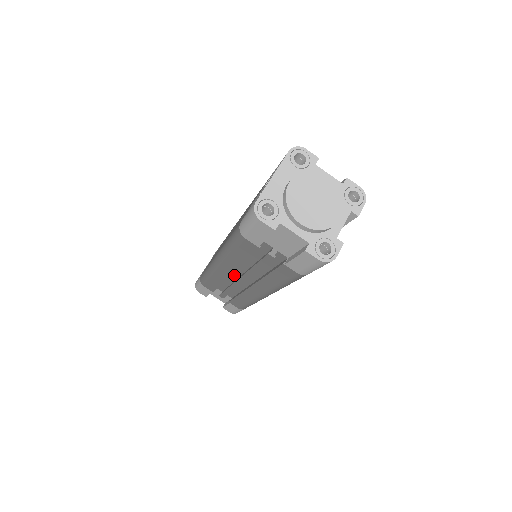
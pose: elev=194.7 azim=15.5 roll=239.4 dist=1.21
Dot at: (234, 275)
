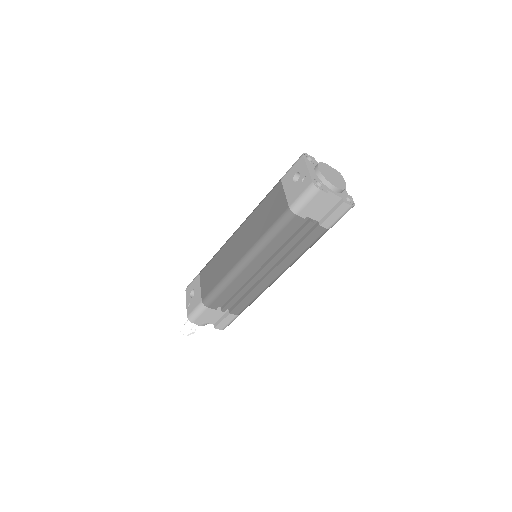
Dot at: occluded
